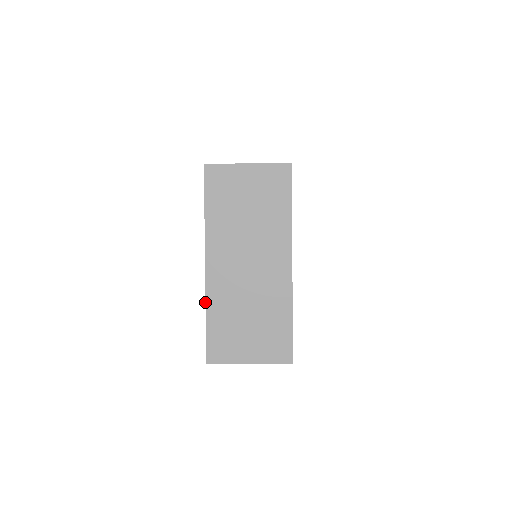
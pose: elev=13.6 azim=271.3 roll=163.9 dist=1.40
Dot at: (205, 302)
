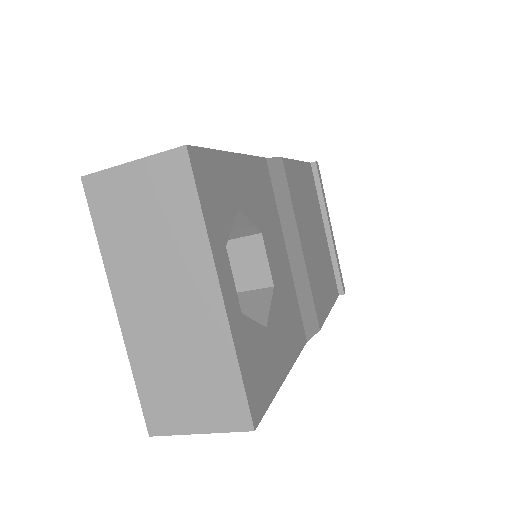
Dot at: (128, 358)
